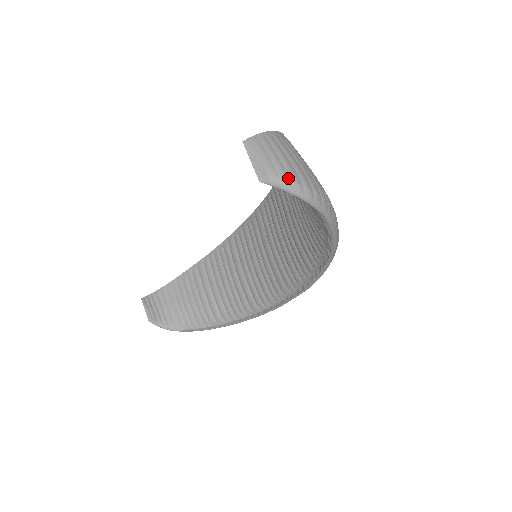
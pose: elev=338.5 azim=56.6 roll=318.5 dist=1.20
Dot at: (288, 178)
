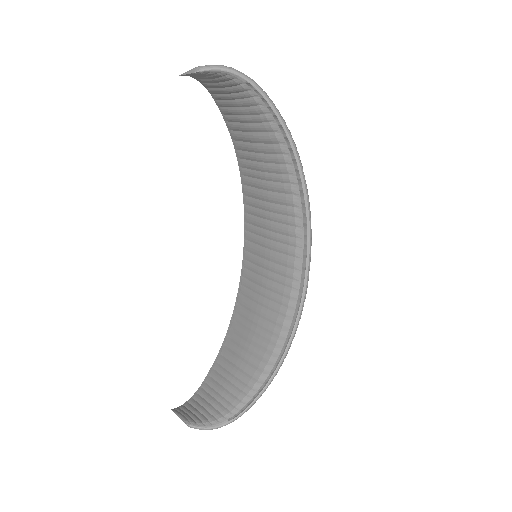
Dot at: (213, 65)
